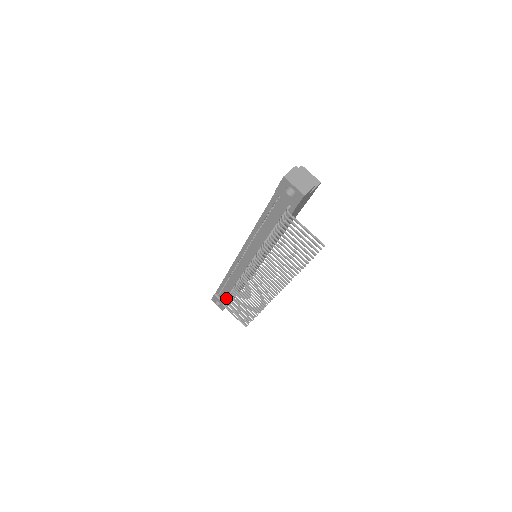
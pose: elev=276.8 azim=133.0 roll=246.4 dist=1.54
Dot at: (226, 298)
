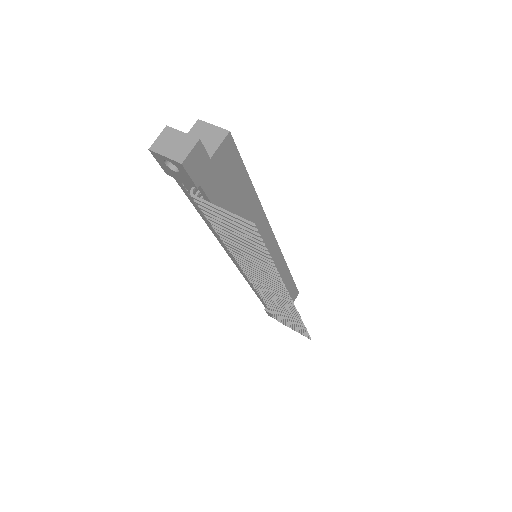
Dot at: occluded
